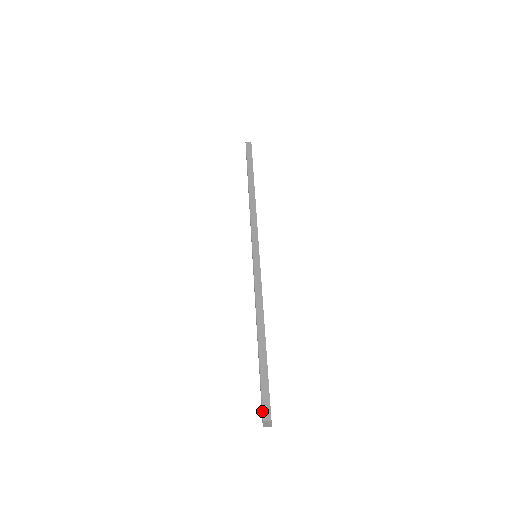
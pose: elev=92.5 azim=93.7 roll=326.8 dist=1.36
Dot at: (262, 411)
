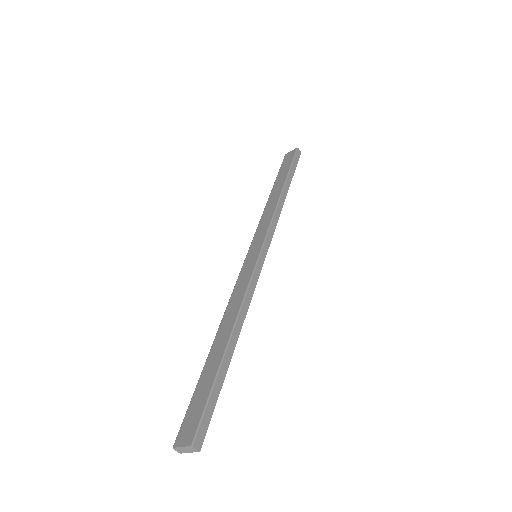
Dot at: (197, 433)
